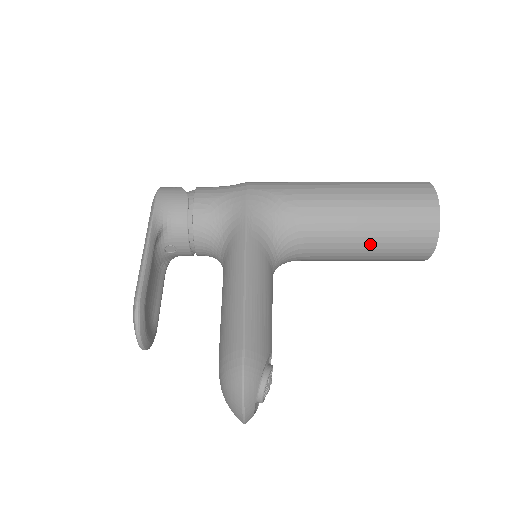
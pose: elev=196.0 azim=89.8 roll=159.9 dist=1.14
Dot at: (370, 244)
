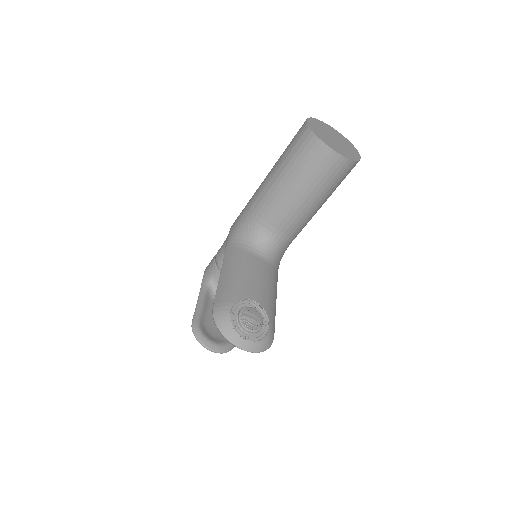
Dot at: (296, 188)
